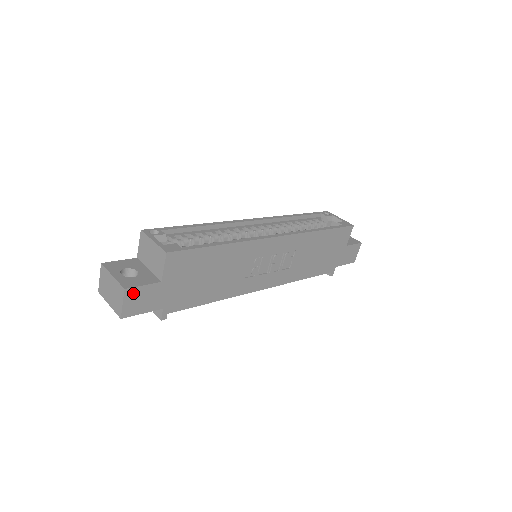
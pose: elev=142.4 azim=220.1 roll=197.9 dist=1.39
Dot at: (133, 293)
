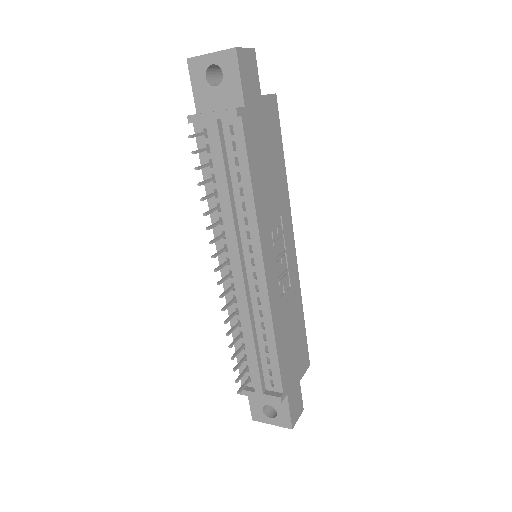
Dot at: (252, 60)
